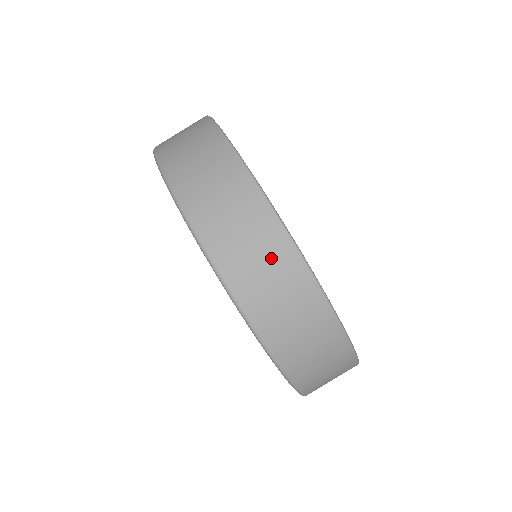
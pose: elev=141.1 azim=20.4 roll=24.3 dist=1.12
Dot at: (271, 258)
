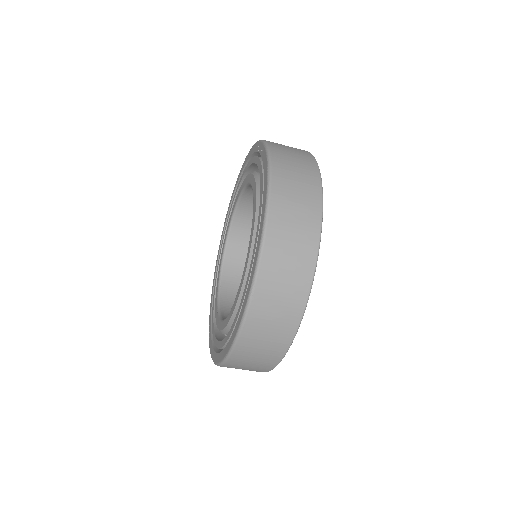
Dot at: (300, 247)
